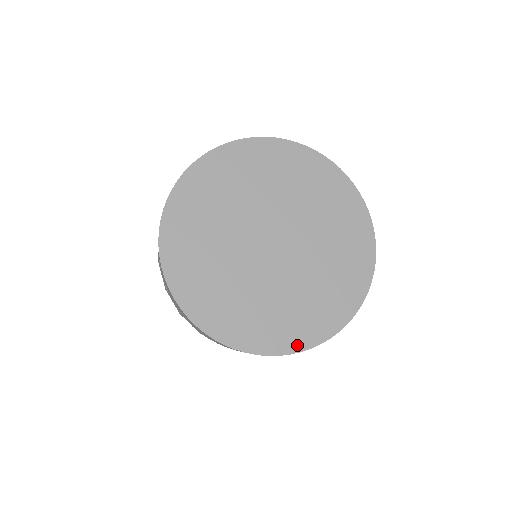
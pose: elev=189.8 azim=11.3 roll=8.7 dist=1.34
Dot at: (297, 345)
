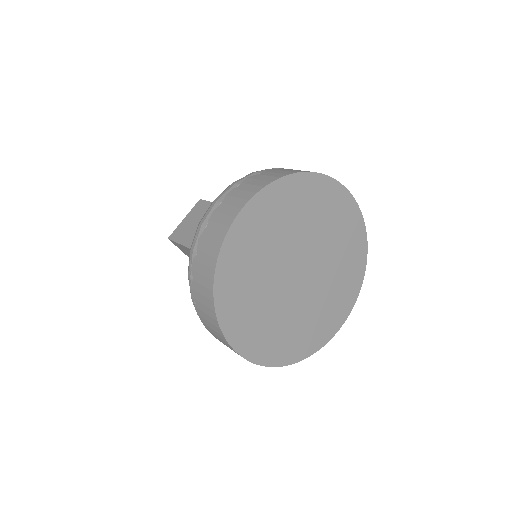
Dot at: (249, 353)
